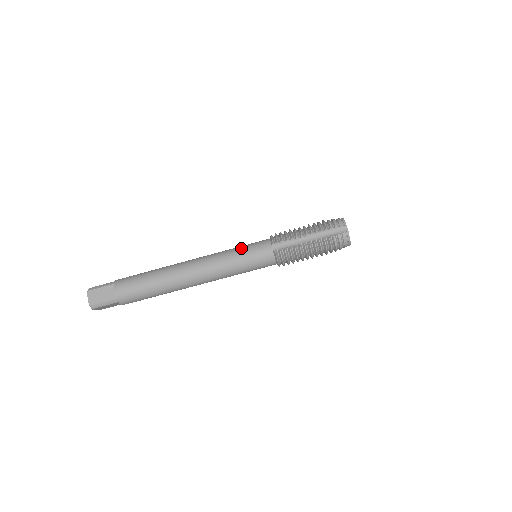
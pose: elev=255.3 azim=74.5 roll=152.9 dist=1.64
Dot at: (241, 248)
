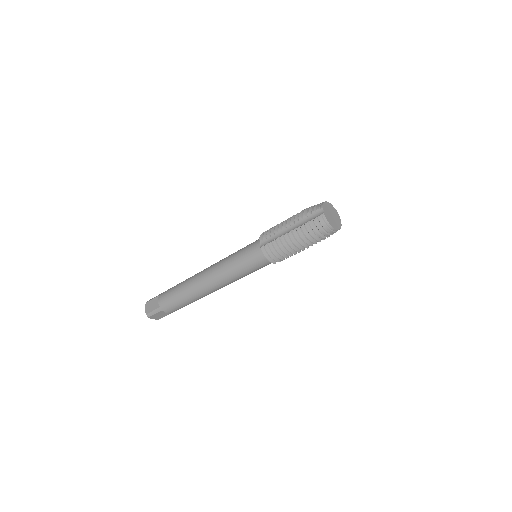
Dot at: (240, 250)
